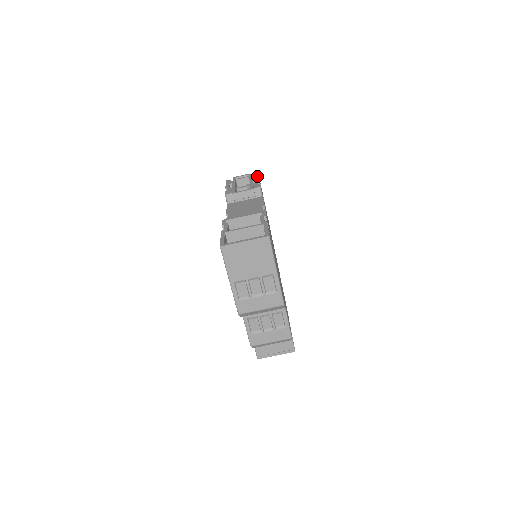
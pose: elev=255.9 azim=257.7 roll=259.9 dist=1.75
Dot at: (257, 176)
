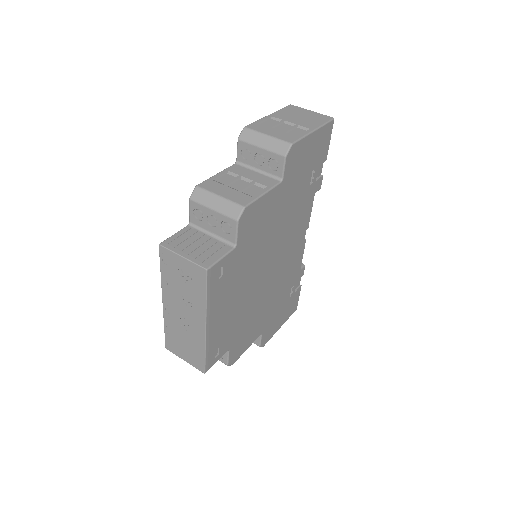
Dot at: occluded
